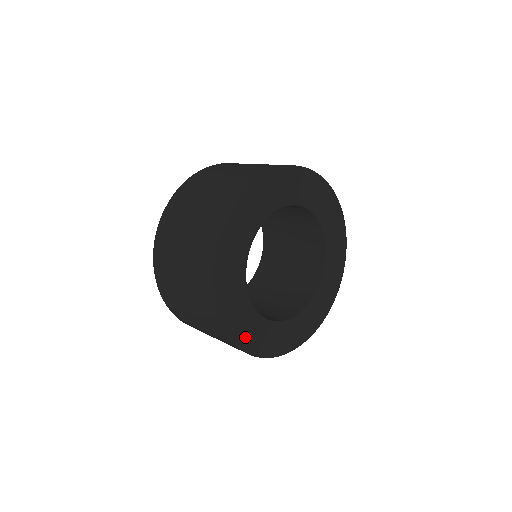
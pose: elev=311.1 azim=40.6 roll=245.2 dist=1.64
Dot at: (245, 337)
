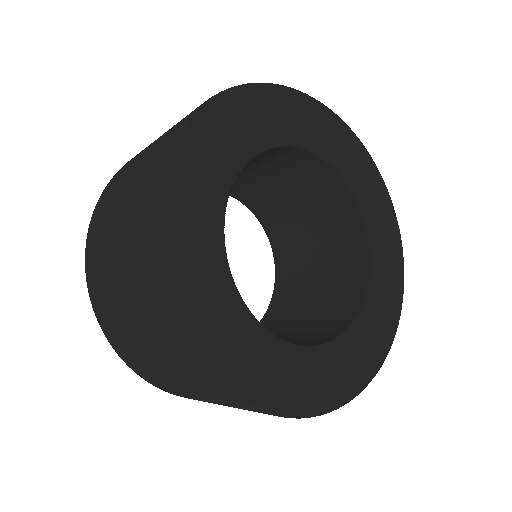
Dot at: (238, 369)
